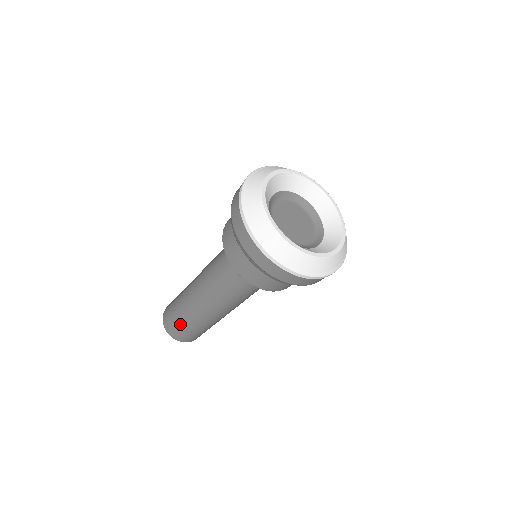
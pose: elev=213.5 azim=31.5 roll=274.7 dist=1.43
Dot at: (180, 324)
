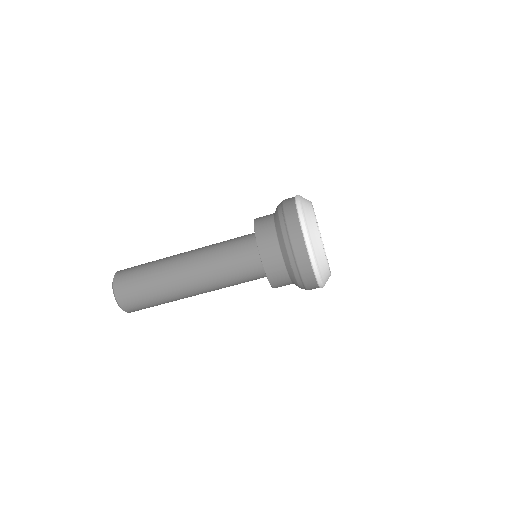
Dot at: (146, 299)
